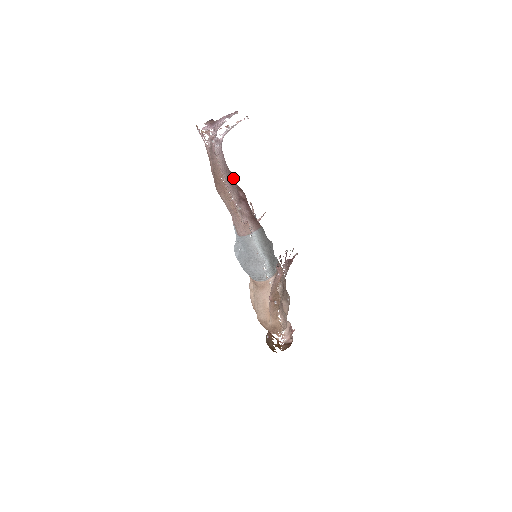
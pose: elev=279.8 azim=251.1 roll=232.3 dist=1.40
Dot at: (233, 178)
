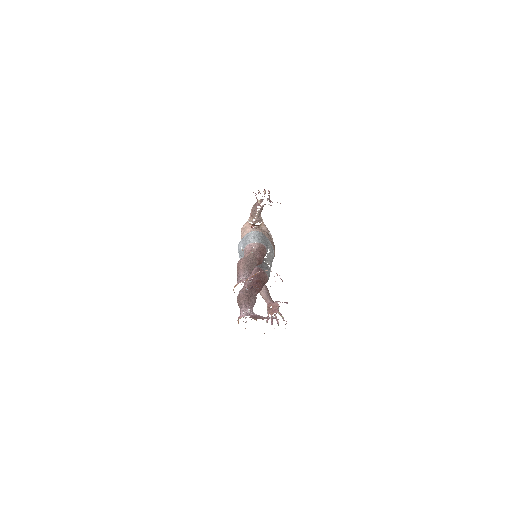
Dot at: (256, 264)
